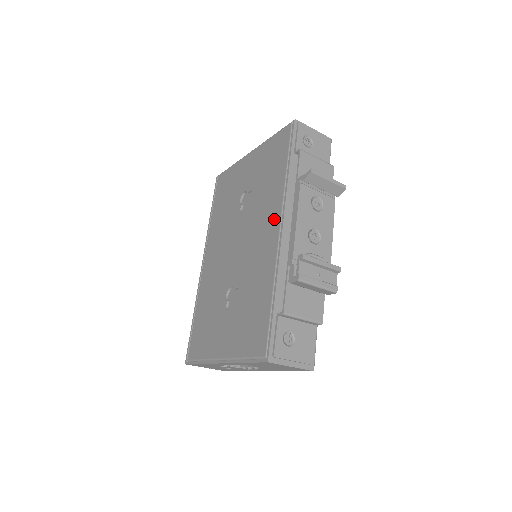
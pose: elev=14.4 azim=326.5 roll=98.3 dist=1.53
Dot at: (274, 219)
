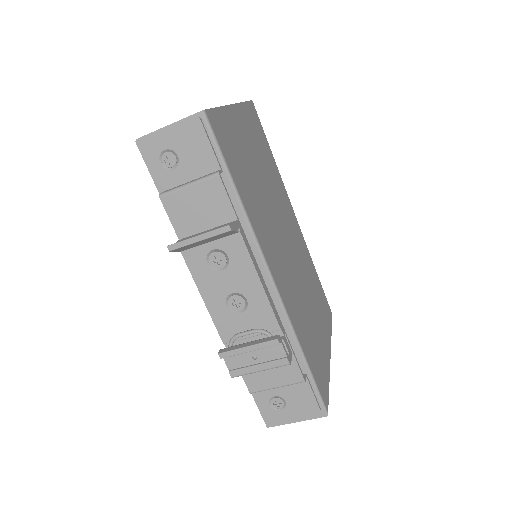
Dot at: occluded
